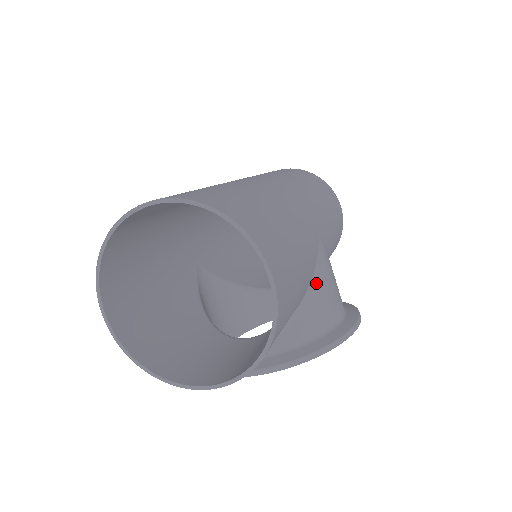
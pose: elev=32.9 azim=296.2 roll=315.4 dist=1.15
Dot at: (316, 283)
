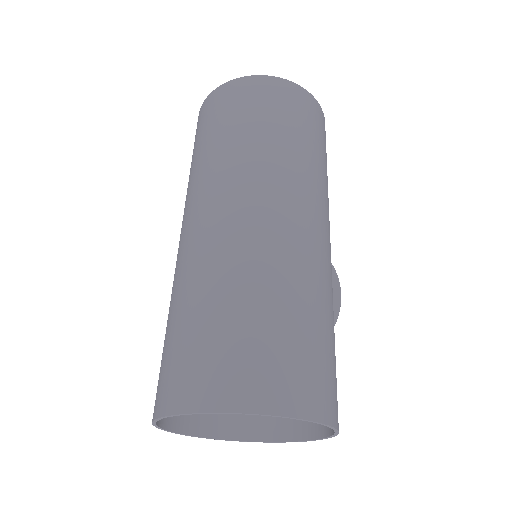
Dot at: occluded
